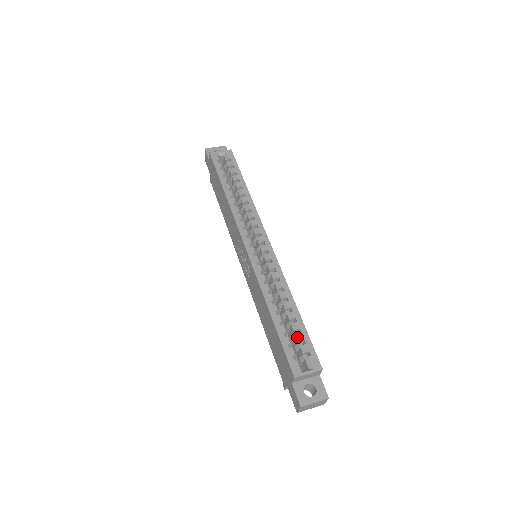
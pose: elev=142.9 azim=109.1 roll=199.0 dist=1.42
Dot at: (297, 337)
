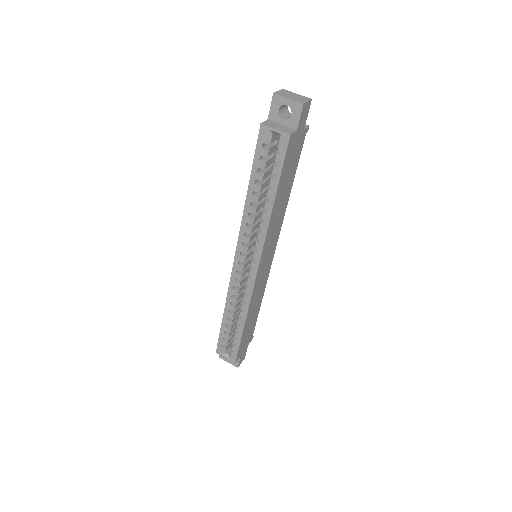
Dot at: (233, 338)
